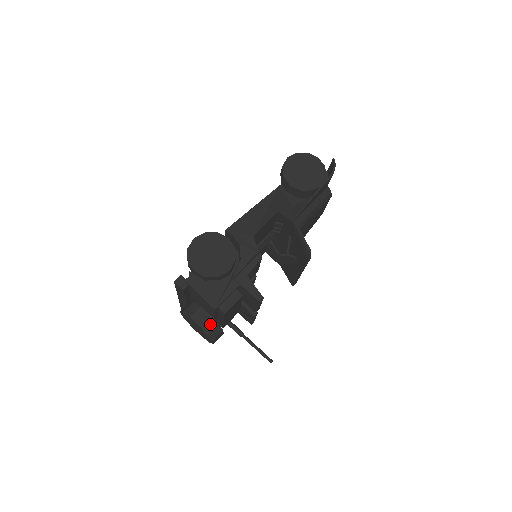
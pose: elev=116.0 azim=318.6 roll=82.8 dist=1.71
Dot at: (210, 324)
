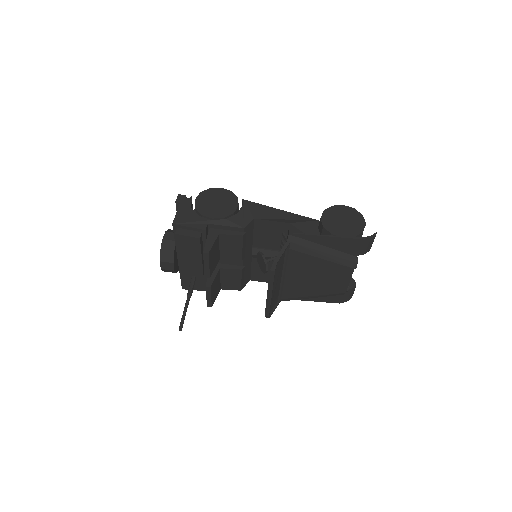
Dot at: (169, 246)
